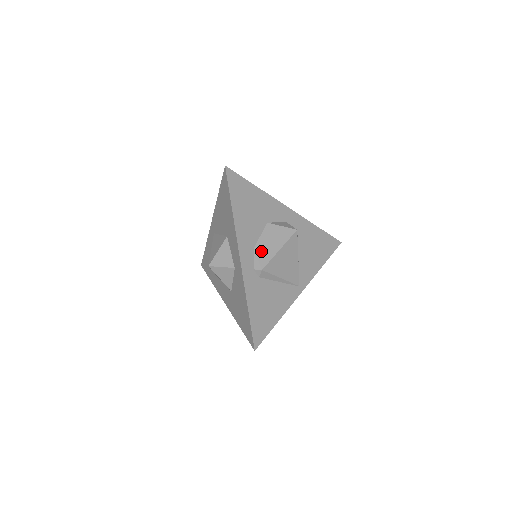
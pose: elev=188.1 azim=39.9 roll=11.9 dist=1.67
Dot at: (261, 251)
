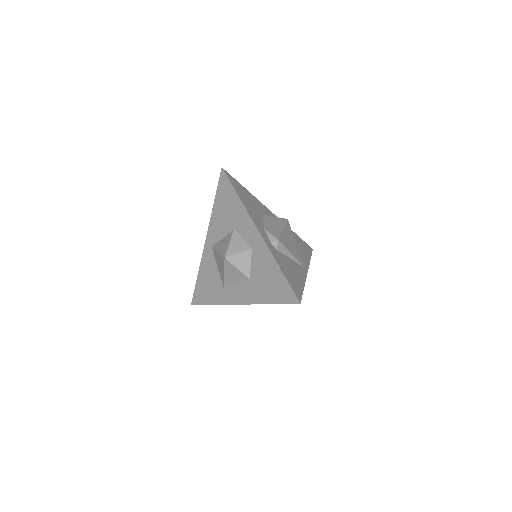
Dot at: (270, 230)
